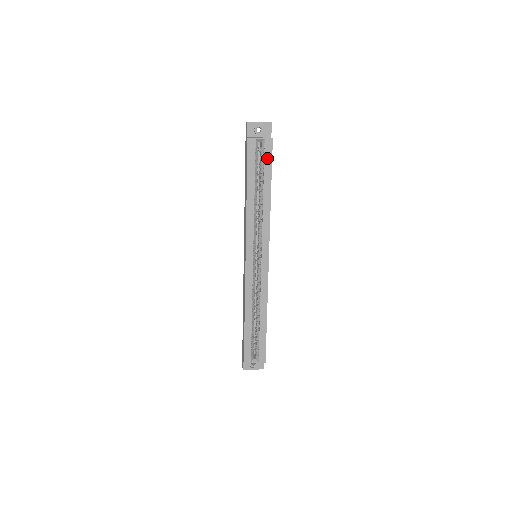
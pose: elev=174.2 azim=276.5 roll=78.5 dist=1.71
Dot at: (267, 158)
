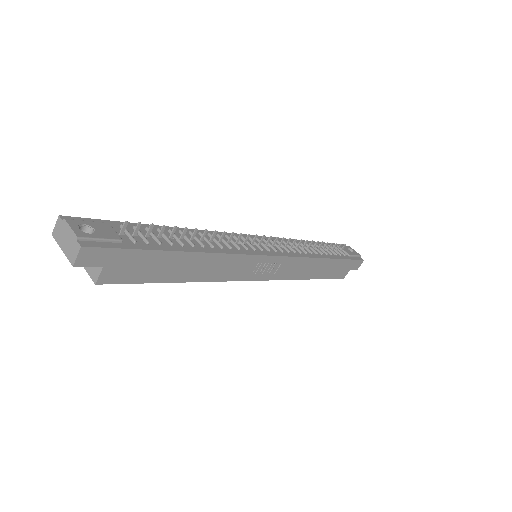
Dot at: occluded
